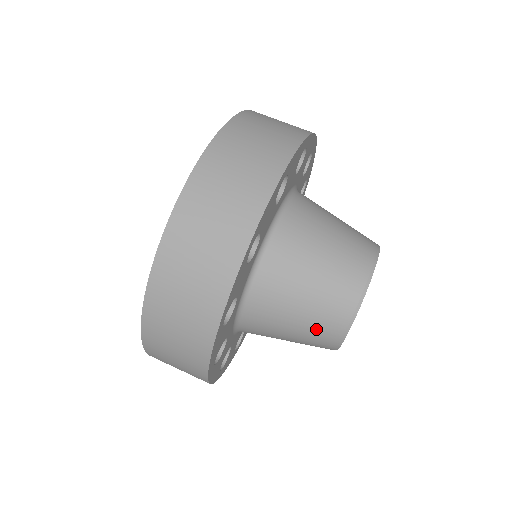
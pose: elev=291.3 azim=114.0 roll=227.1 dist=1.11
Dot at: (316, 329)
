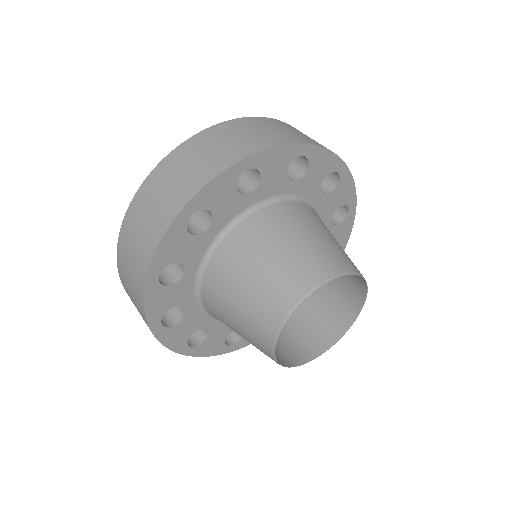
Dot at: (255, 346)
